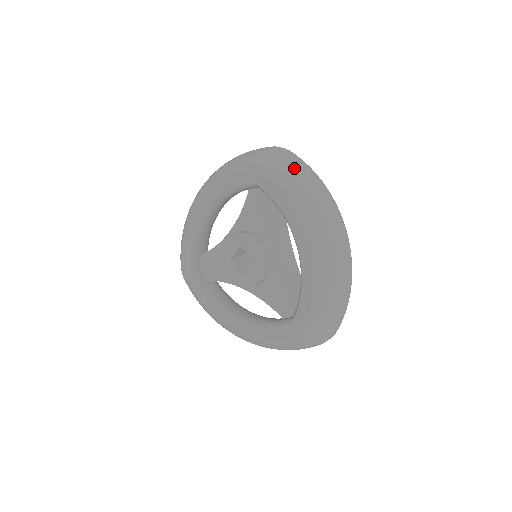
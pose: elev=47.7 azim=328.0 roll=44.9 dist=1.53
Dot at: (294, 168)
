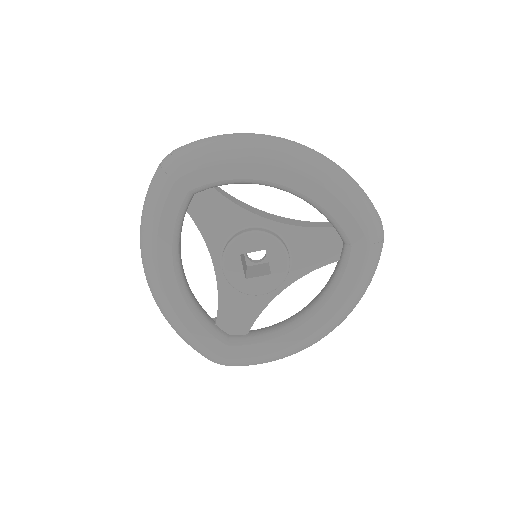
Dot at: (199, 145)
